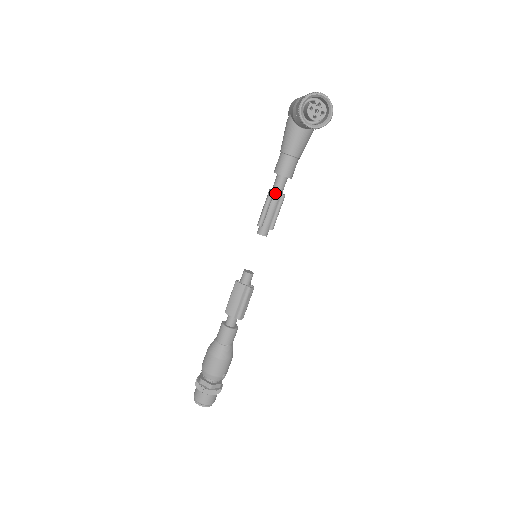
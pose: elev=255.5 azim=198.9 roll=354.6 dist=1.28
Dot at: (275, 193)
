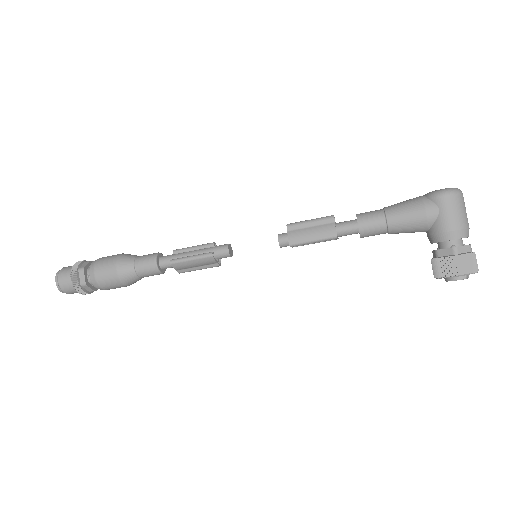
Dot at: (336, 237)
